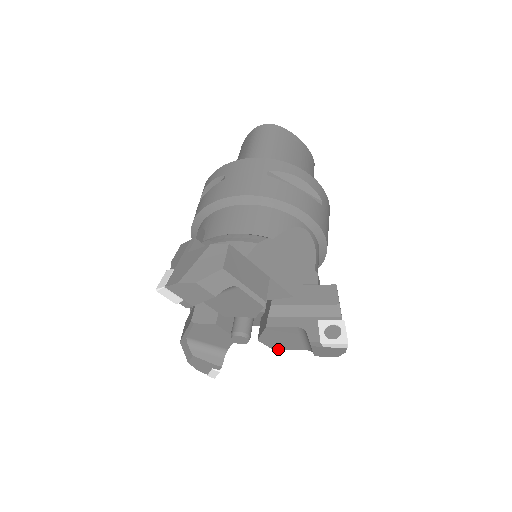
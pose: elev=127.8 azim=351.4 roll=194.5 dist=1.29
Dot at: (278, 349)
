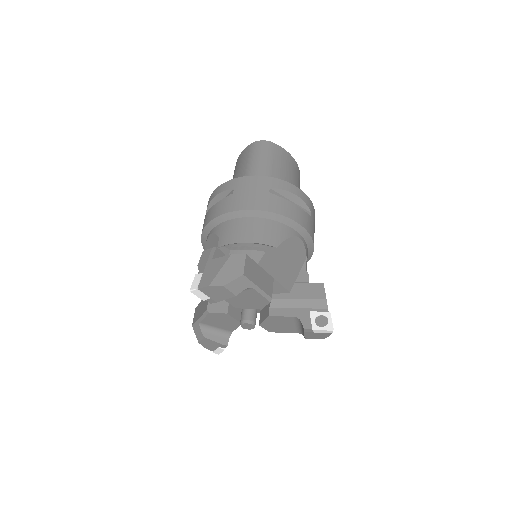
Dot at: occluded
